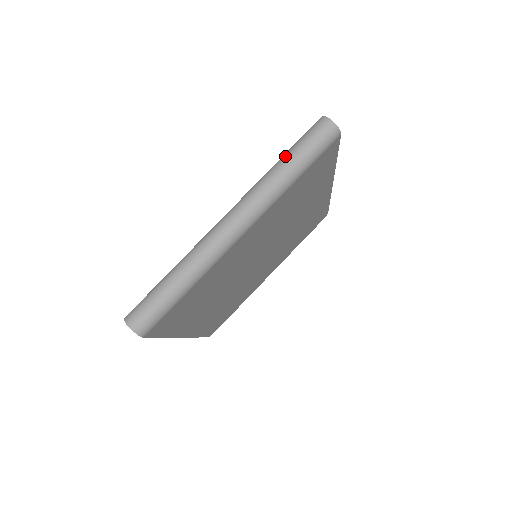
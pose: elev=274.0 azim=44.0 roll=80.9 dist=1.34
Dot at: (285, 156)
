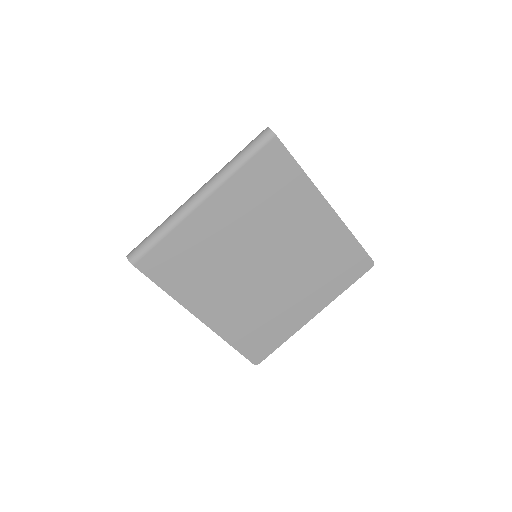
Dot at: occluded
